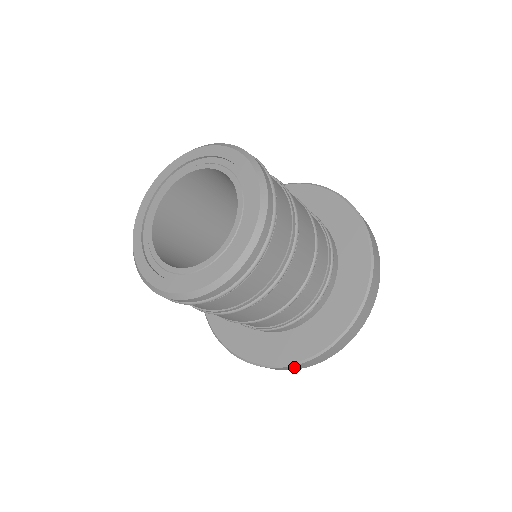
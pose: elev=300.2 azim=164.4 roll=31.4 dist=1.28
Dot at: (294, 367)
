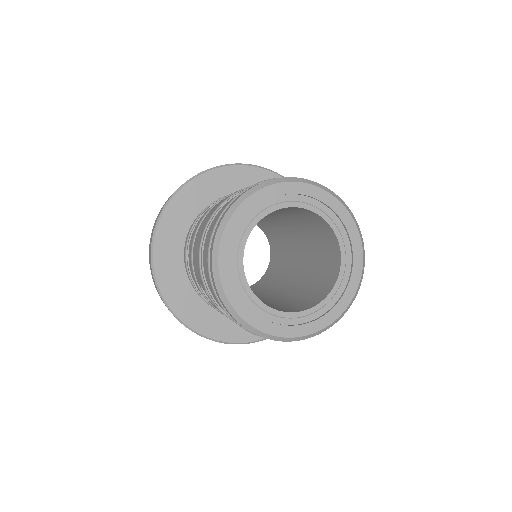
Dot at: occluded
